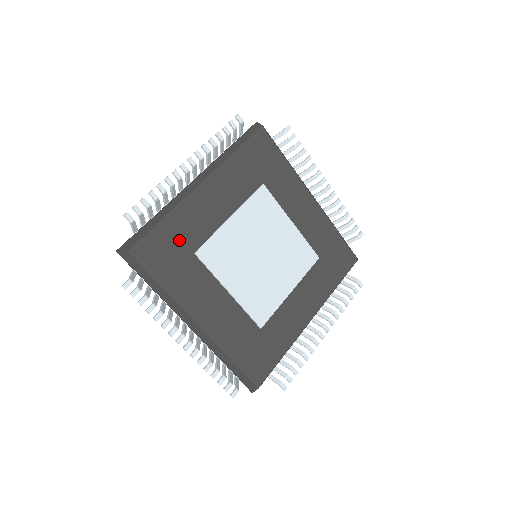
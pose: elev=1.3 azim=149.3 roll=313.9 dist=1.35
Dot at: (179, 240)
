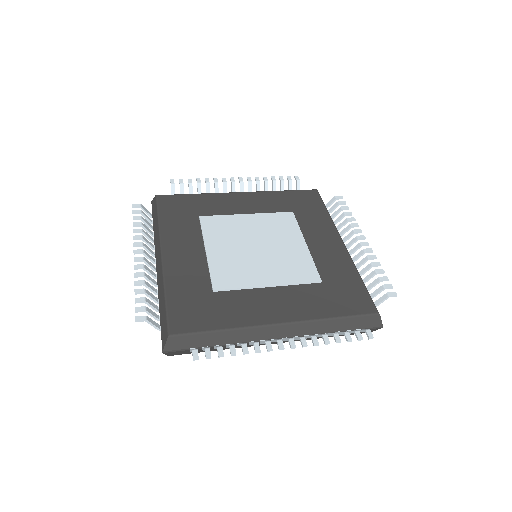
Dot at: (195, 207)
